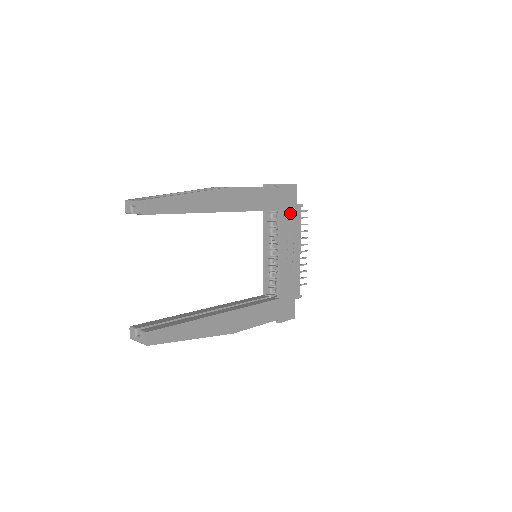
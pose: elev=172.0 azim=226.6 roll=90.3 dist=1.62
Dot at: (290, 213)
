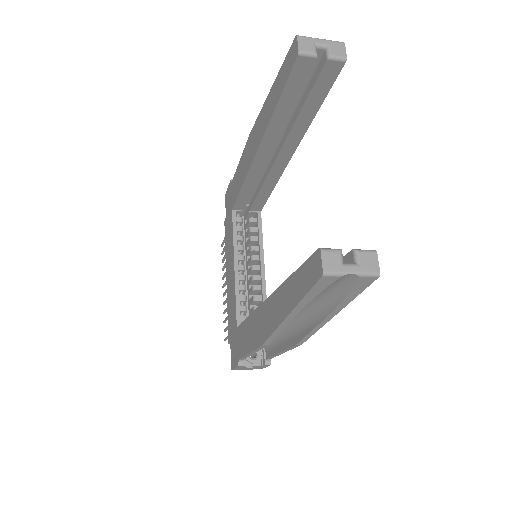
Dot at: occluded
